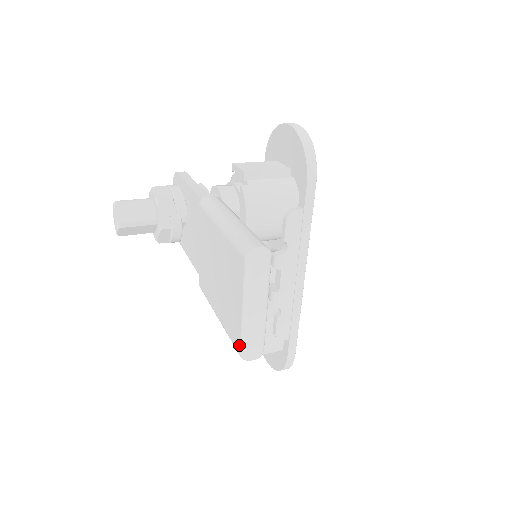
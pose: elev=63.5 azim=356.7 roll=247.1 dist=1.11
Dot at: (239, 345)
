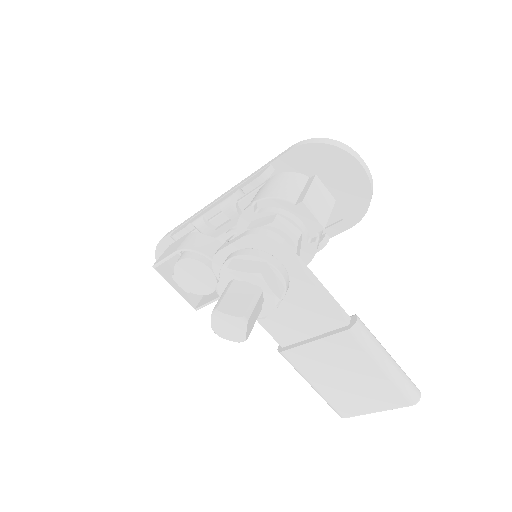
Dot at: (348, 416)
